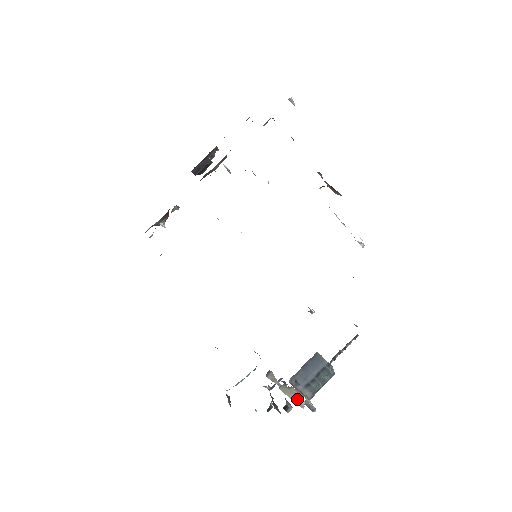
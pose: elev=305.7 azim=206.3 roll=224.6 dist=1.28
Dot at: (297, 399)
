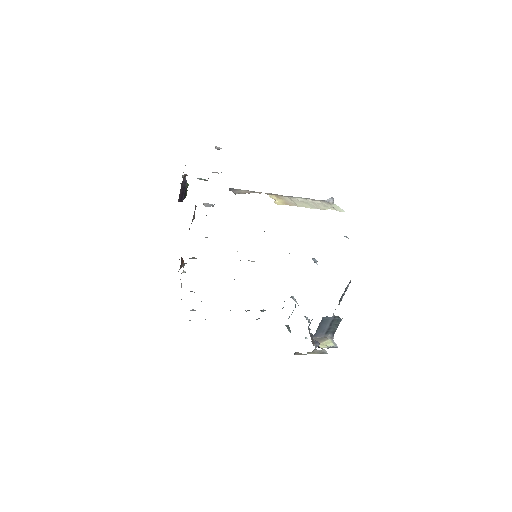
Dot at: (321, 352)
